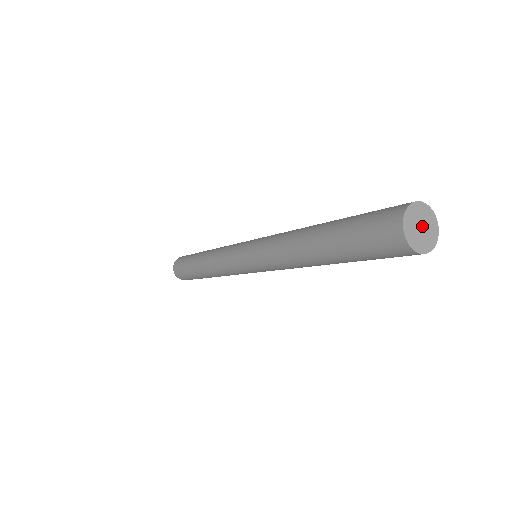
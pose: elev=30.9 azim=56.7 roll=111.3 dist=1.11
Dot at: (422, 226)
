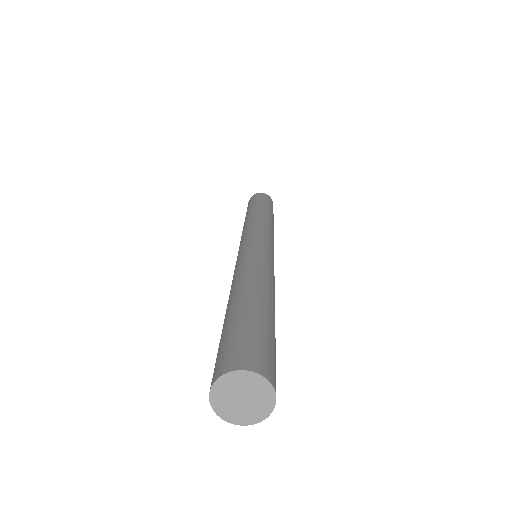
Dot at: (243, 396)
